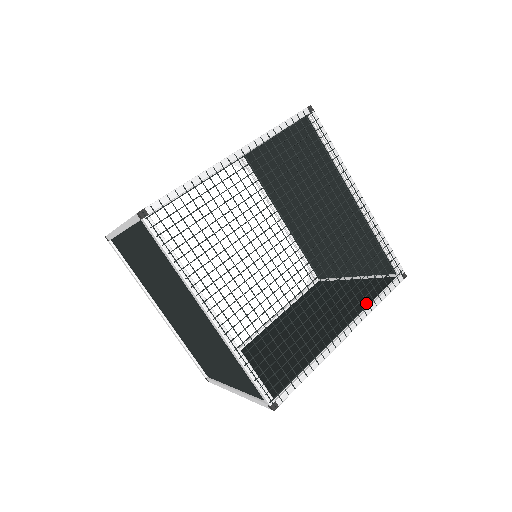
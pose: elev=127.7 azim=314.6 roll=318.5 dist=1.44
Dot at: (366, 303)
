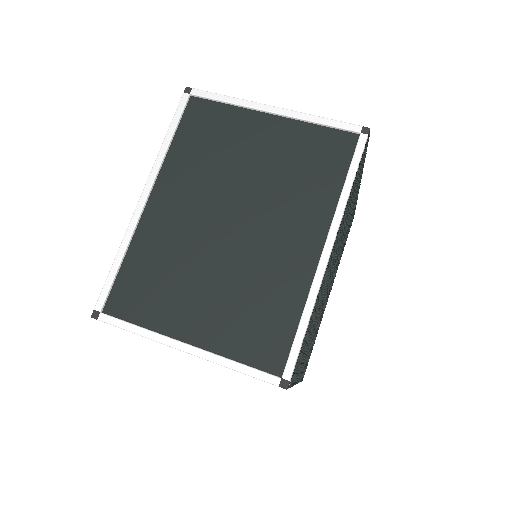
Dot at: occluded
